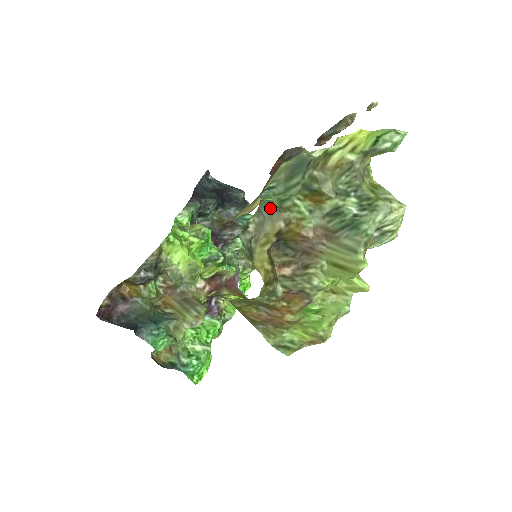
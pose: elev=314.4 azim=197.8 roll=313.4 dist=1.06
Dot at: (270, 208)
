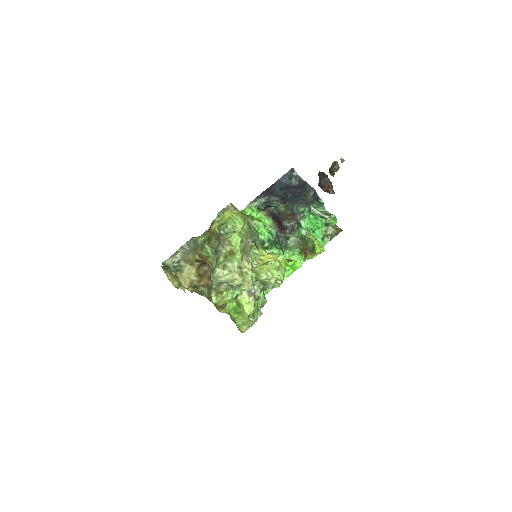
Dot at: (193, 245)
